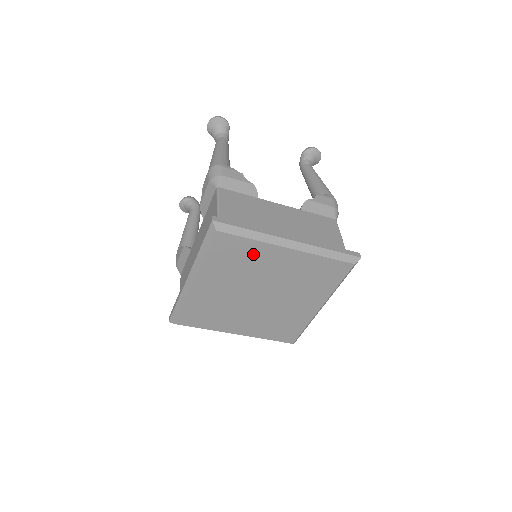
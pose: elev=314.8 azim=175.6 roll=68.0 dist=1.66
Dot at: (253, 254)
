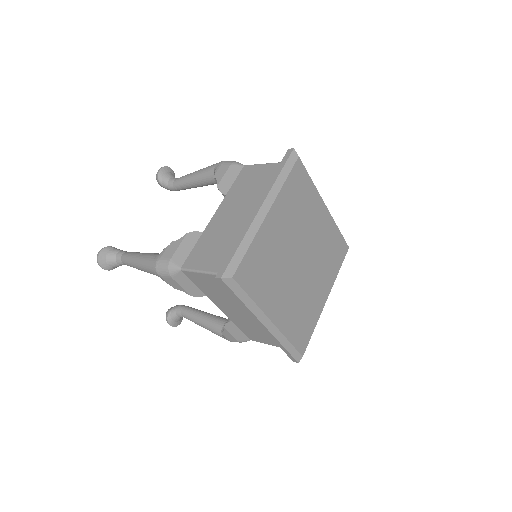
Dot at: (309, 200)
